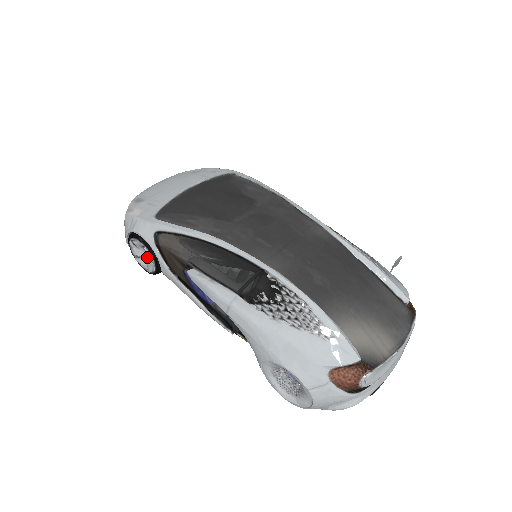
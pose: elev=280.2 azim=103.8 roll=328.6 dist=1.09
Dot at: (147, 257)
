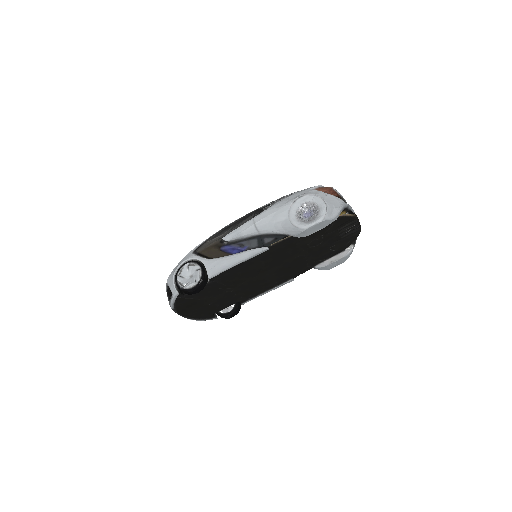
Dot at: (192, 278)
